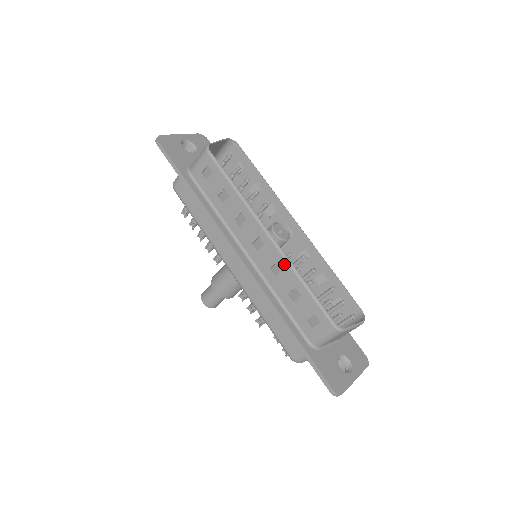
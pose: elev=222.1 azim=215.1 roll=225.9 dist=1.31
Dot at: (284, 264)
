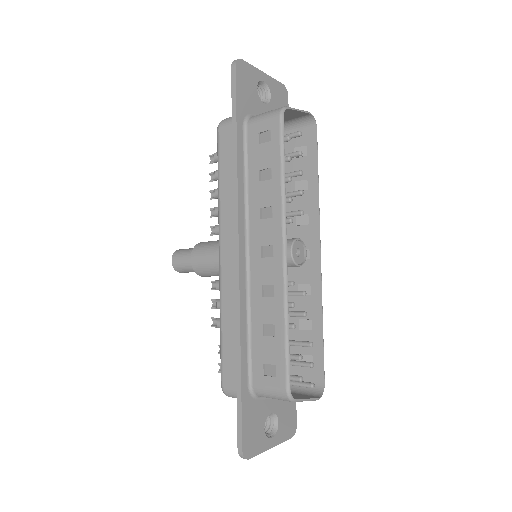
Dot at: (280, 292)
